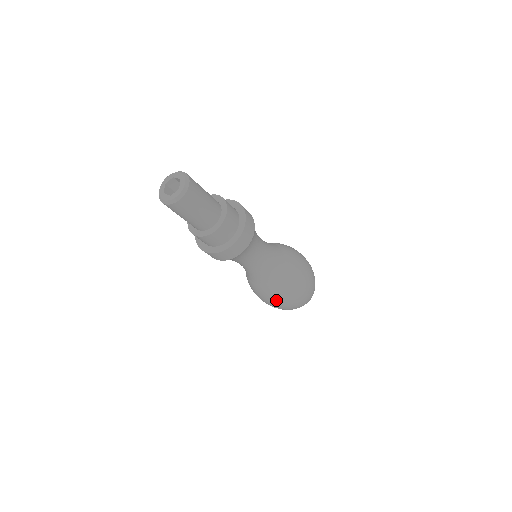
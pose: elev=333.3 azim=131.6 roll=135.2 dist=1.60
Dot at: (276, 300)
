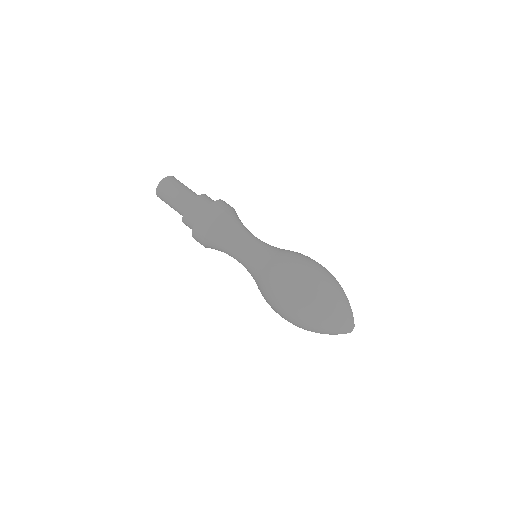
Dot at: (273, 298)
